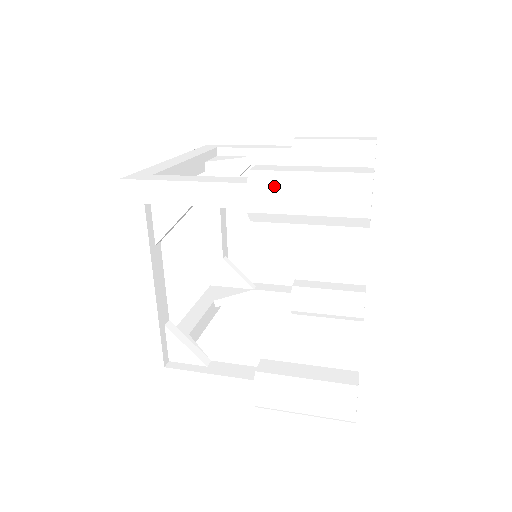
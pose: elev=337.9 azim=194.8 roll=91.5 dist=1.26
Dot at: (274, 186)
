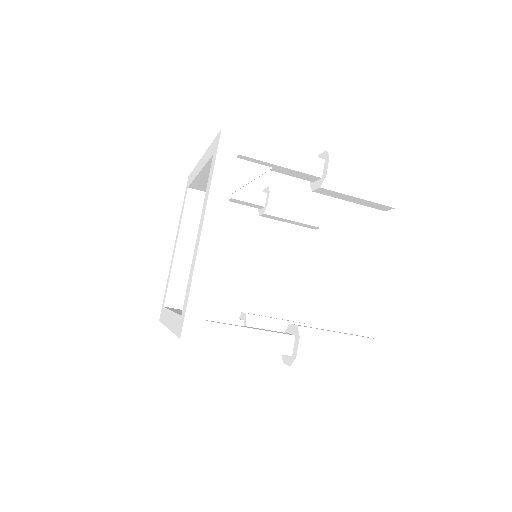
Dot at: (348, 162)
